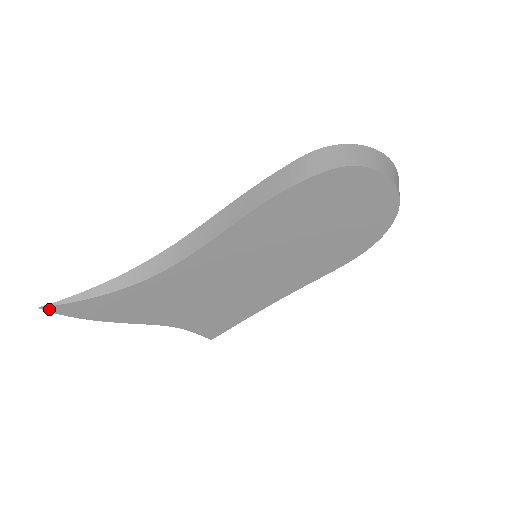
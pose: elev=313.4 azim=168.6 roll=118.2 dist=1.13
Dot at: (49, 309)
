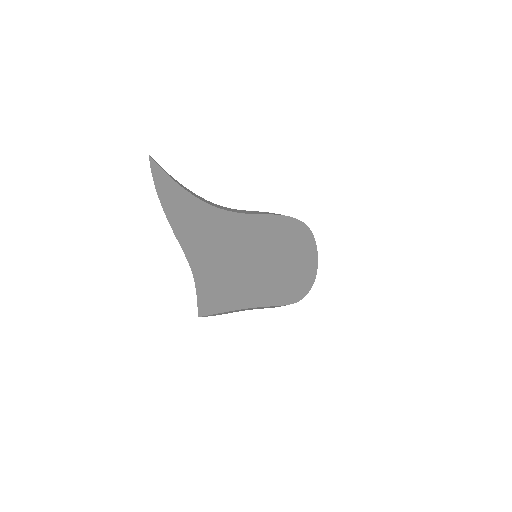
Dot at: (152, 164)
